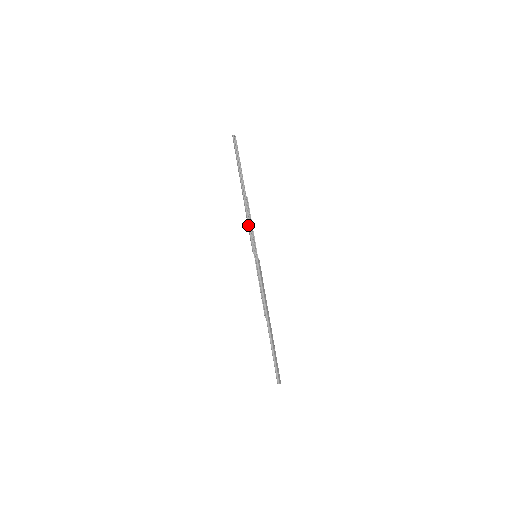
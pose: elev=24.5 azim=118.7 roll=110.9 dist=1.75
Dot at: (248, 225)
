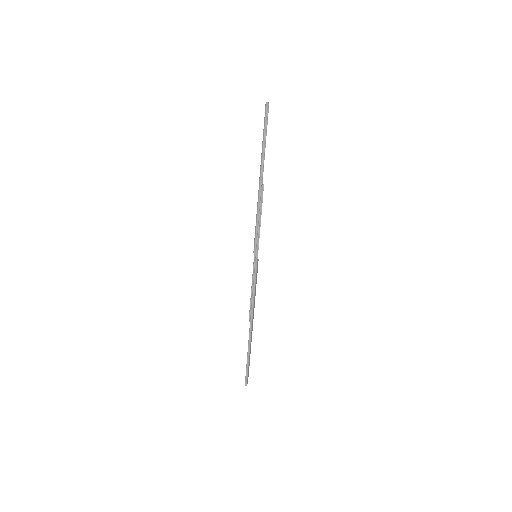
Dot at: (257, 220)
